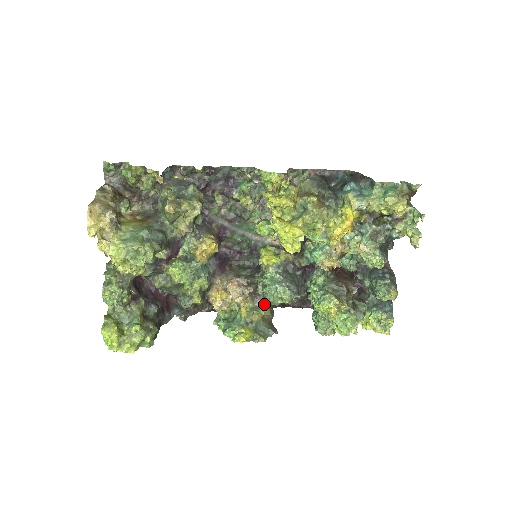
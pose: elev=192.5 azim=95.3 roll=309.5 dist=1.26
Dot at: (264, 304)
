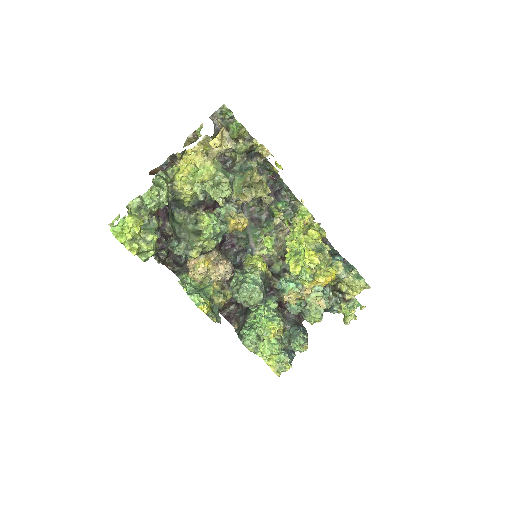
Dot at: (226, 295)
